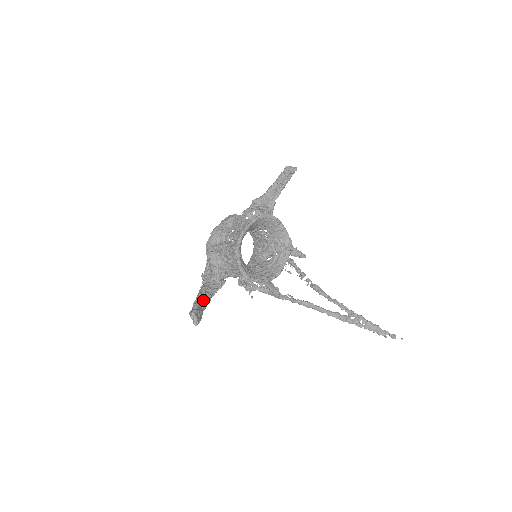
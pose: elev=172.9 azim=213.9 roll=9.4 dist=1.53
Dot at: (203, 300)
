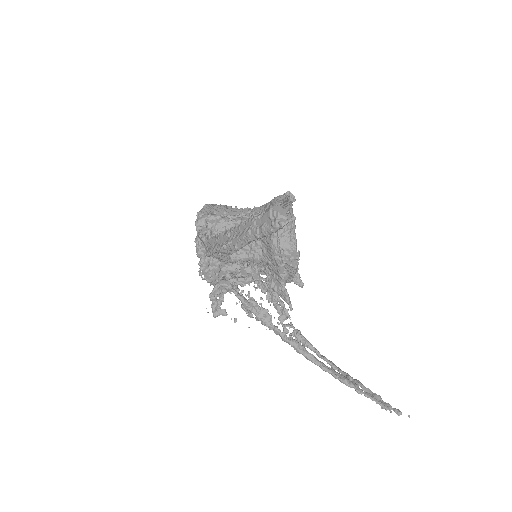
Dot at: occluded
